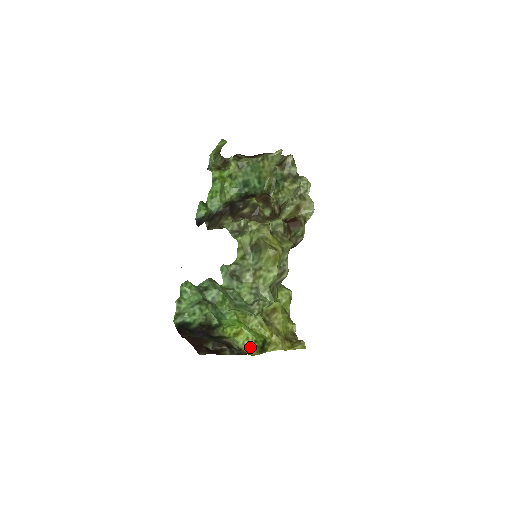
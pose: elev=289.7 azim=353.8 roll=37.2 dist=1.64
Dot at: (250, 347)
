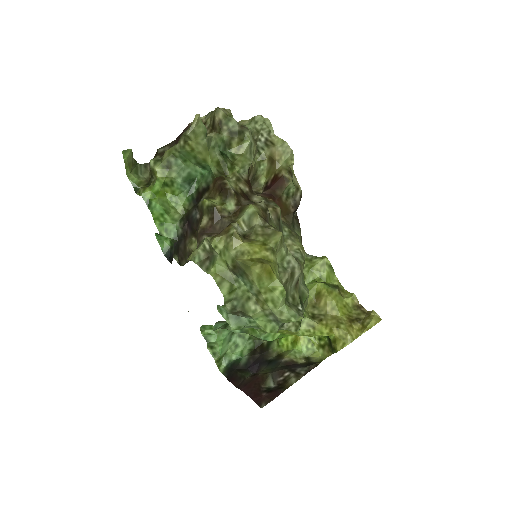
Dot at: (318, 348)
